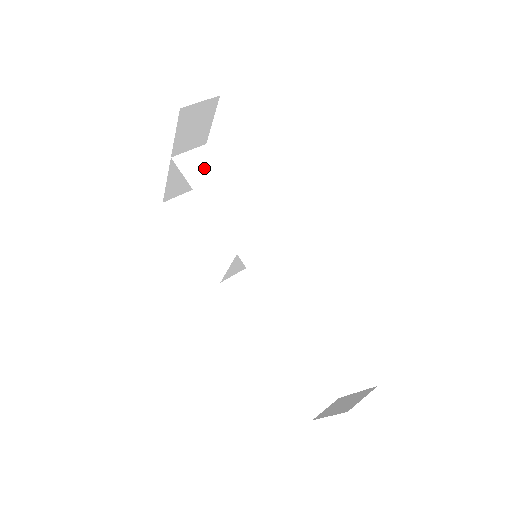
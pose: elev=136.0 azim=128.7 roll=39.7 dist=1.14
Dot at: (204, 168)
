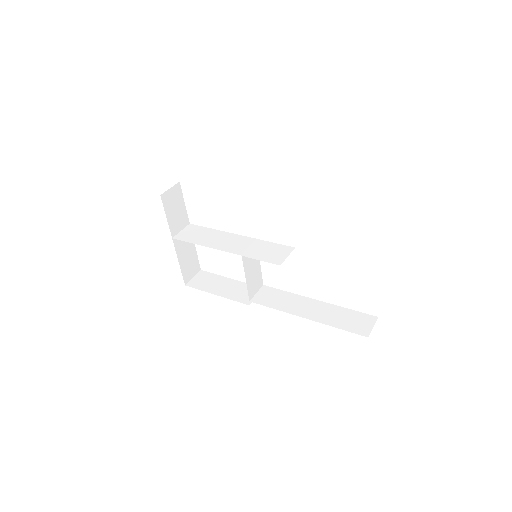
Dot at: (195, 233)
